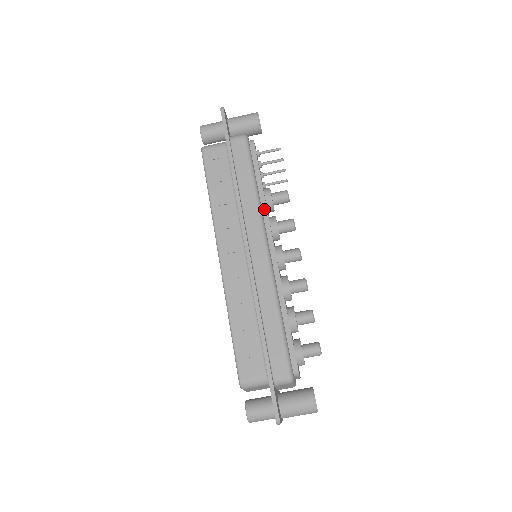
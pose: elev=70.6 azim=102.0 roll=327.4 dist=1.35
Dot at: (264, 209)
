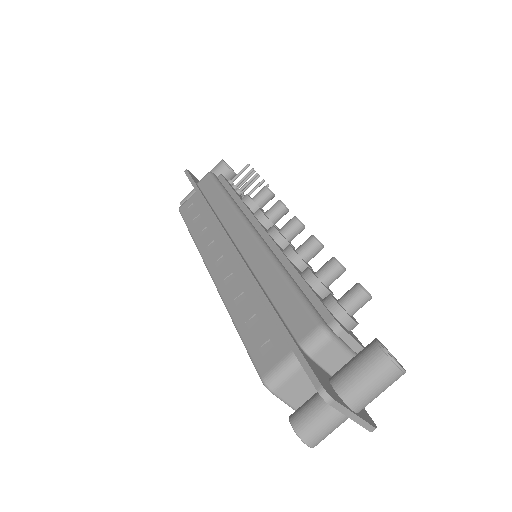
Dot at: (243, 207)
